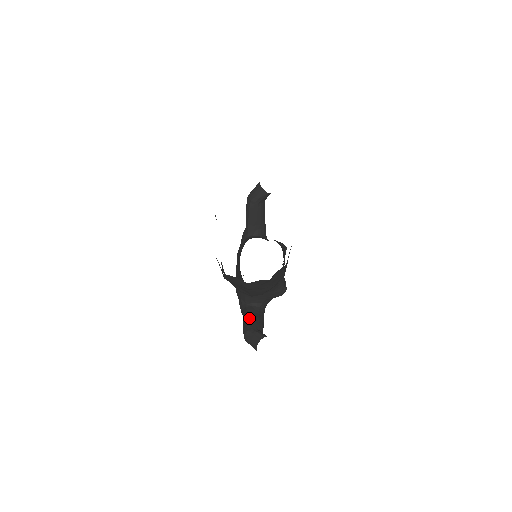
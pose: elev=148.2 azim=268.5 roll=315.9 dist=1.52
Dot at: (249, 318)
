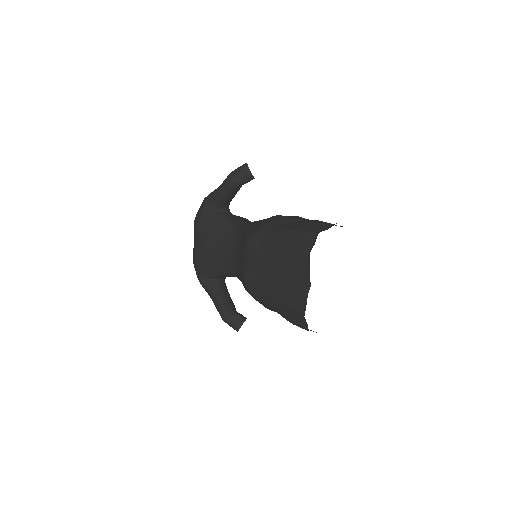
Dot at: (224, 298)
